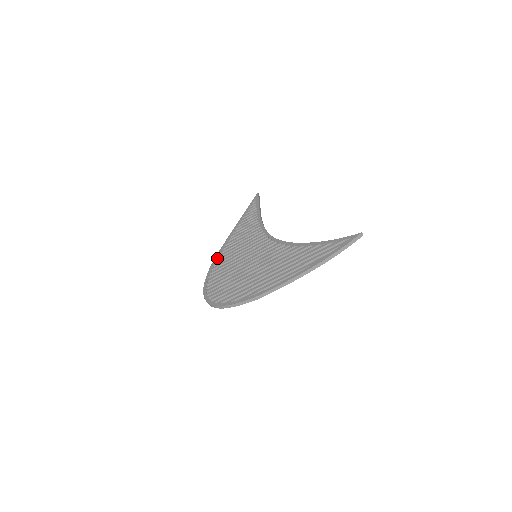
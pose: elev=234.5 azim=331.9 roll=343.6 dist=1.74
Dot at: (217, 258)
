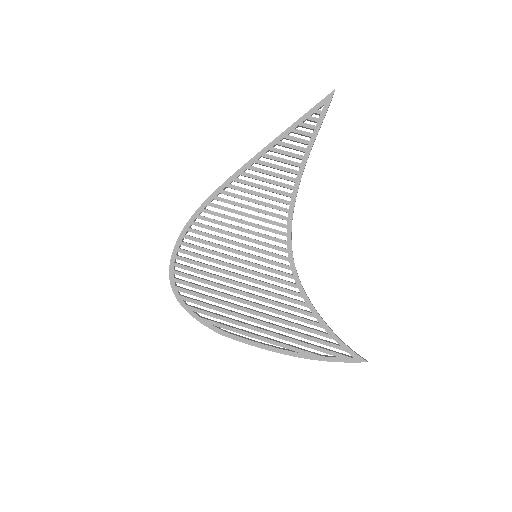
Dot at: (212, 200)
